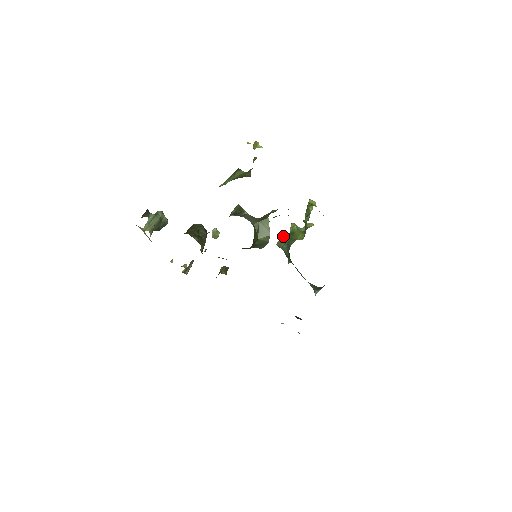
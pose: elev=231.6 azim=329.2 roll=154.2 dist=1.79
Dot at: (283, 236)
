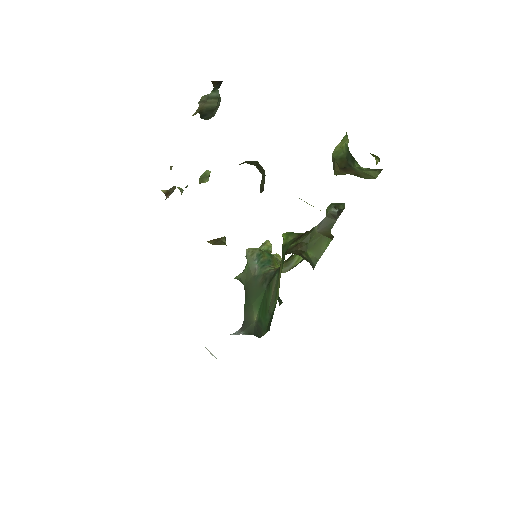
Dot at: occluded
